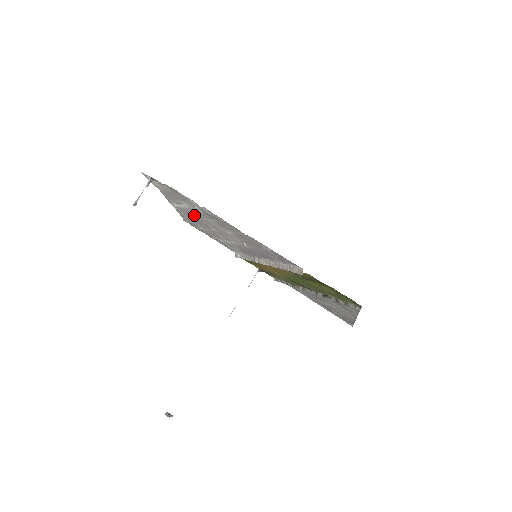
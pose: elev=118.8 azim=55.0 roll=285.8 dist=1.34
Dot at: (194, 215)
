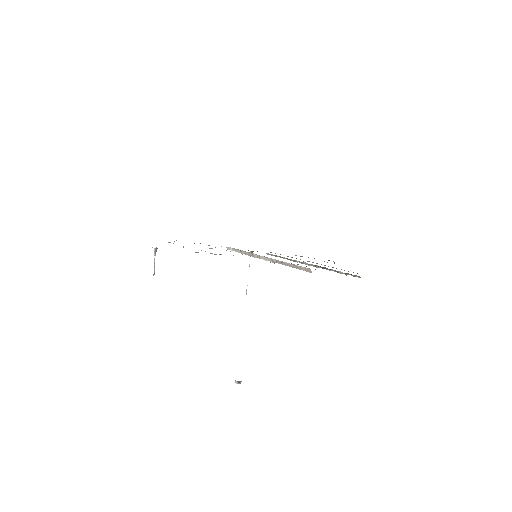
Dot at: occluded
